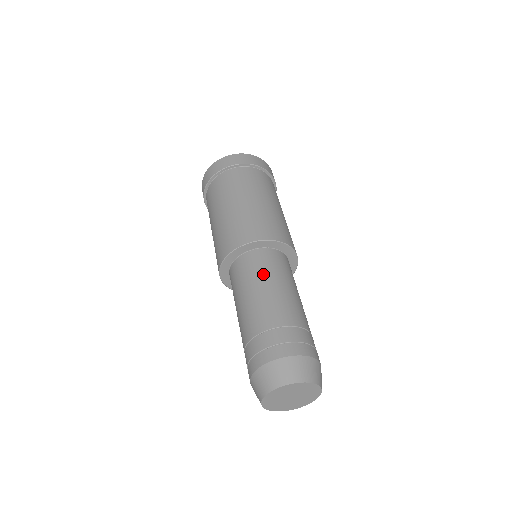
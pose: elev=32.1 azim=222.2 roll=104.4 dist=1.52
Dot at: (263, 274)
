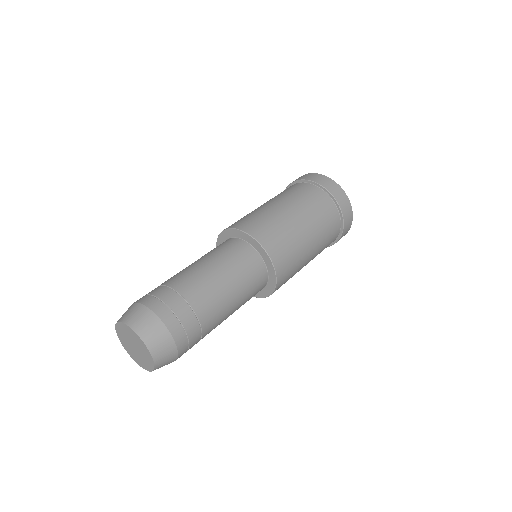
Dot at: (226, 260)
